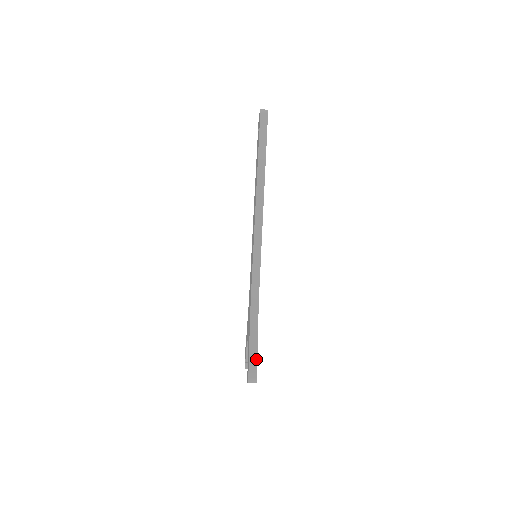
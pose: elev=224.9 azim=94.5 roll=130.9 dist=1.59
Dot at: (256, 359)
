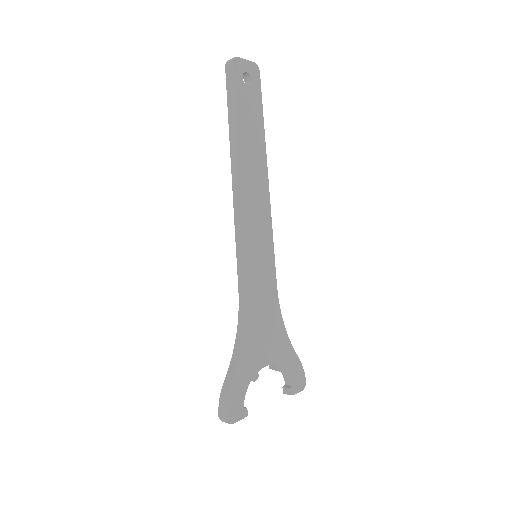
Dot at: (226, 395)
